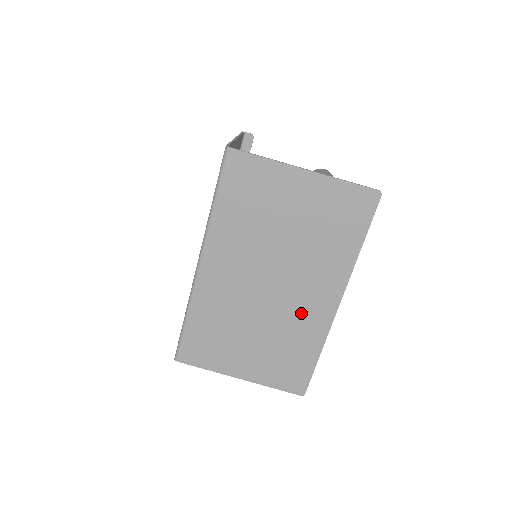
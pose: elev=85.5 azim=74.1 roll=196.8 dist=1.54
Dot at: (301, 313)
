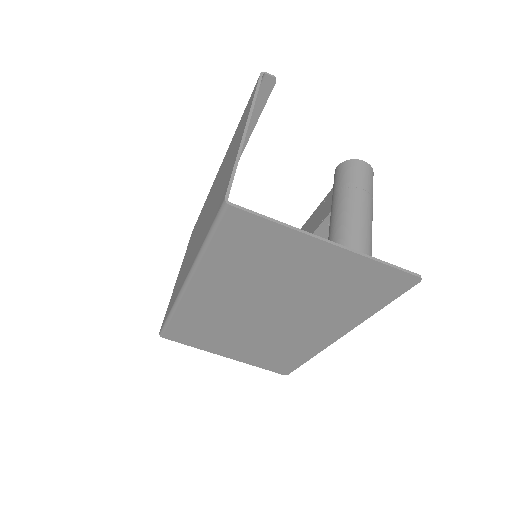
Dot at: (295, 336)
